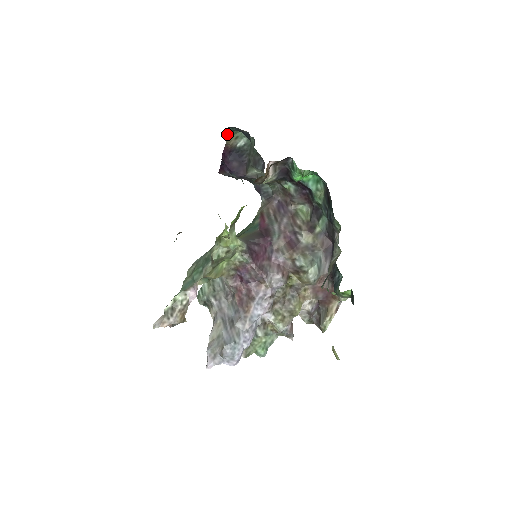
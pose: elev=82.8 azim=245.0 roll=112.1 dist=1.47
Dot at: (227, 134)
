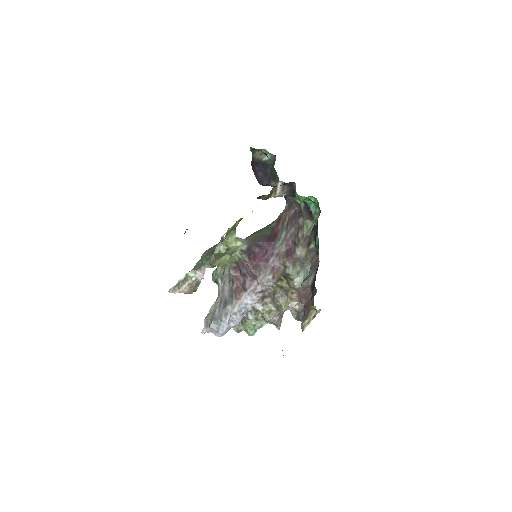
Dot at: occluded
